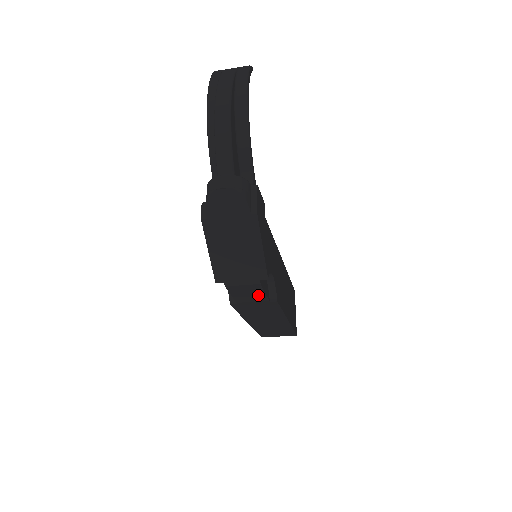
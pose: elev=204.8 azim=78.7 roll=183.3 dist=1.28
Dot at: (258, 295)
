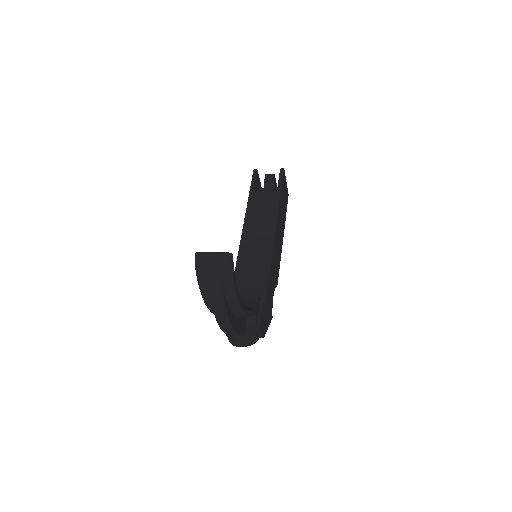
Dot at: occluded
